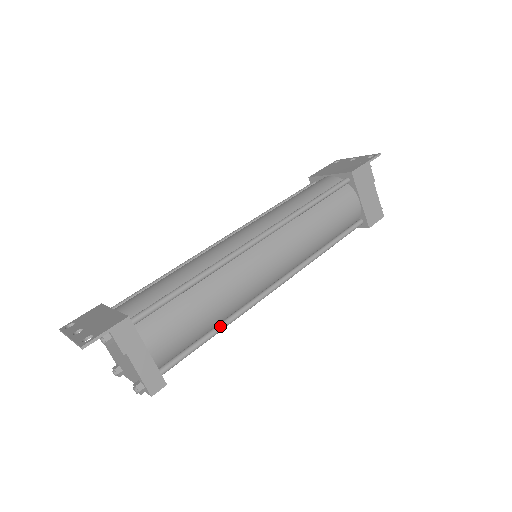
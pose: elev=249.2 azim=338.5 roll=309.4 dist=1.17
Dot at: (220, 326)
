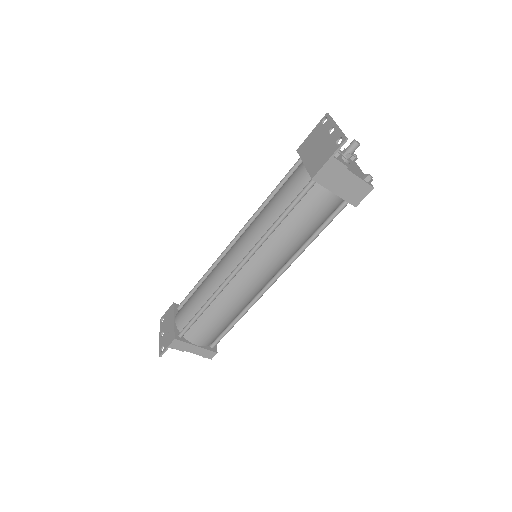
Dot at: (238, 317)
